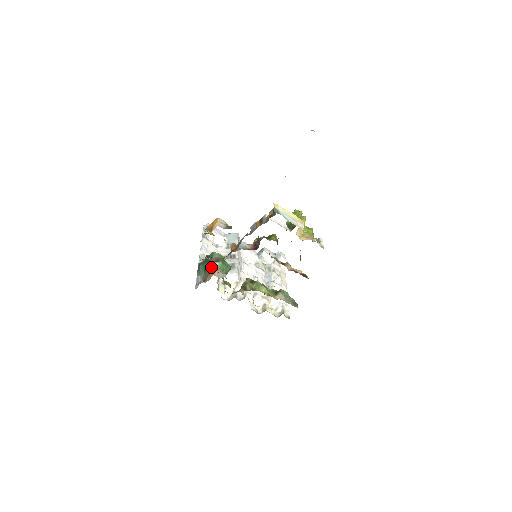
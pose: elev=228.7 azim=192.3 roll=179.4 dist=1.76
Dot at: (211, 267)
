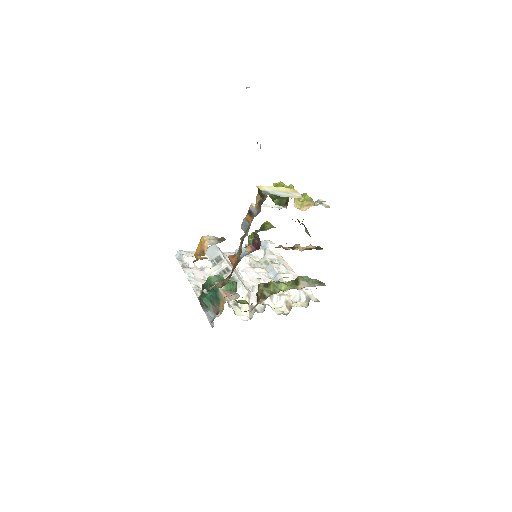
Dot at: (217, 294)
